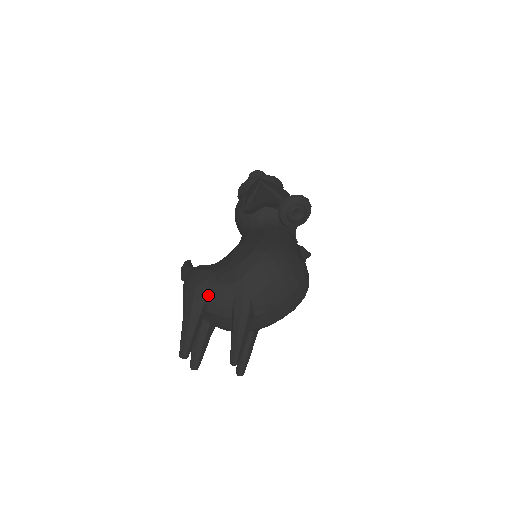
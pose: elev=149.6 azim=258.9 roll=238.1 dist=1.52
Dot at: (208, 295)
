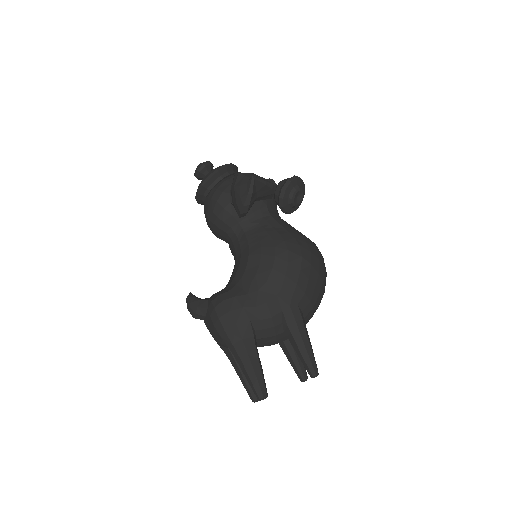
Dot at: (253, 322)
